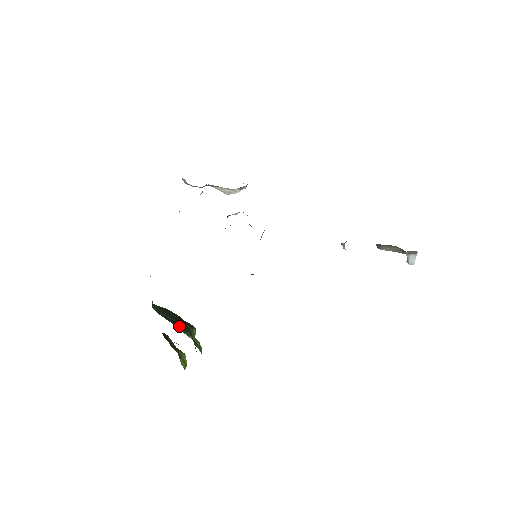
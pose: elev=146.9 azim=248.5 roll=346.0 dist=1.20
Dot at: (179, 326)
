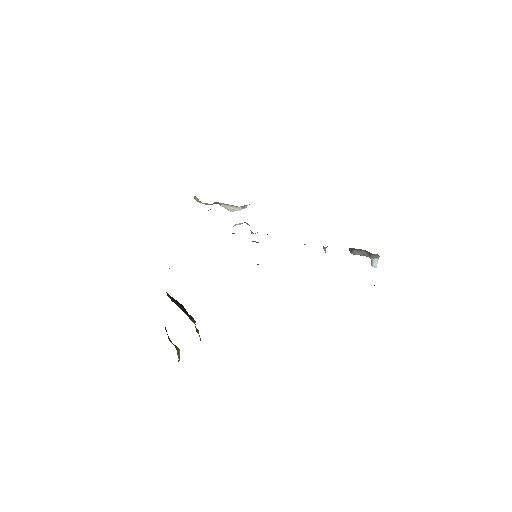
Dot at: (186, 313)
